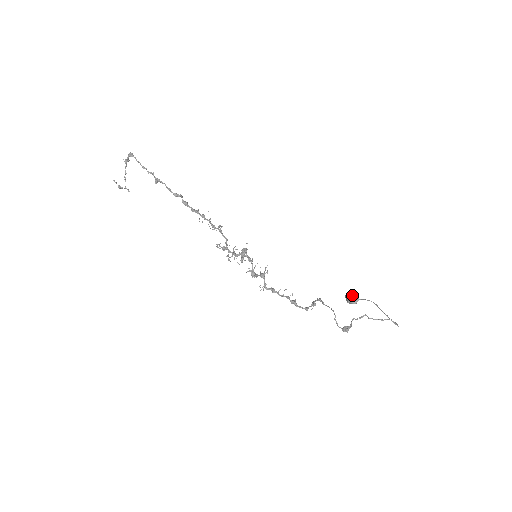
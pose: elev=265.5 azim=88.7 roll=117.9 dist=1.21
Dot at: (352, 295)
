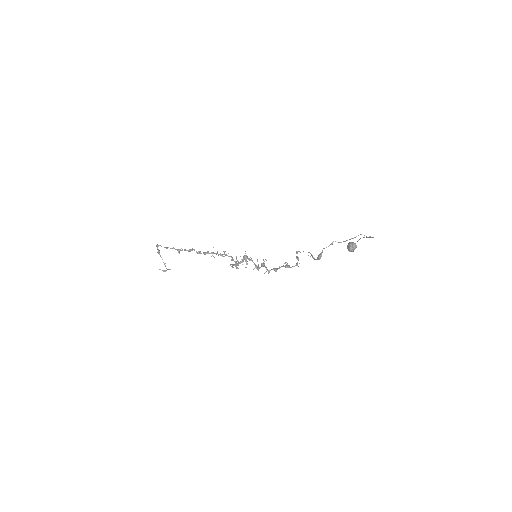
Dot at: (348, 244)
